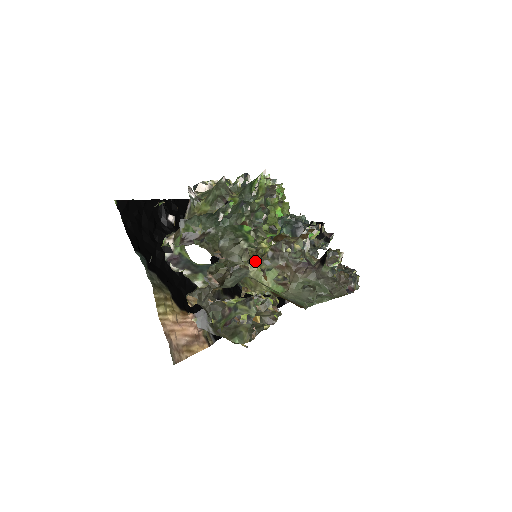
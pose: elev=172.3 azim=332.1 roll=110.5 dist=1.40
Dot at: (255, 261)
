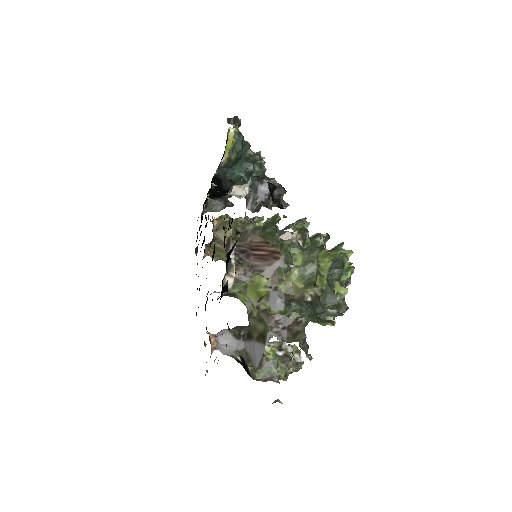
Dot at: occluded
